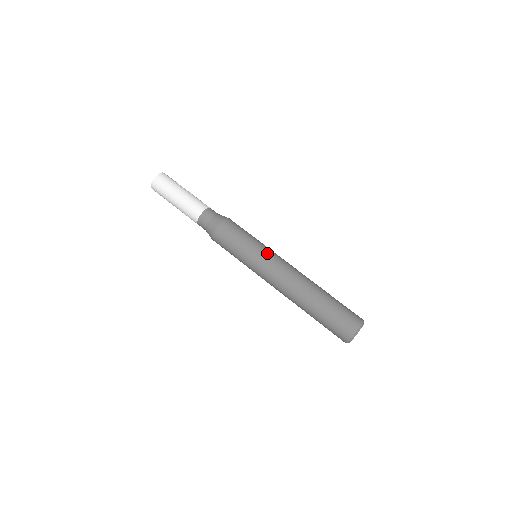
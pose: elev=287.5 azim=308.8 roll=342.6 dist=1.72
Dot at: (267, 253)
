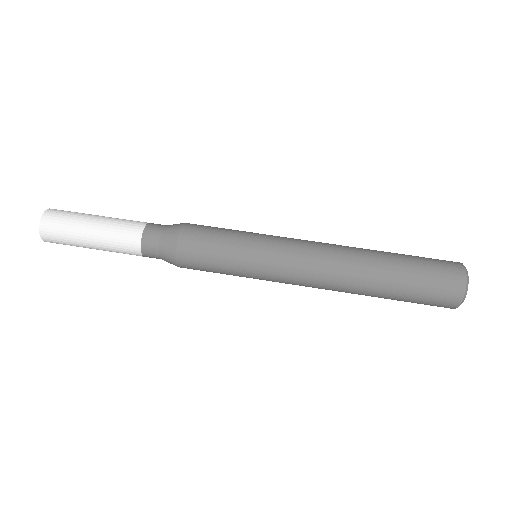
Dot at: (270, 254)
